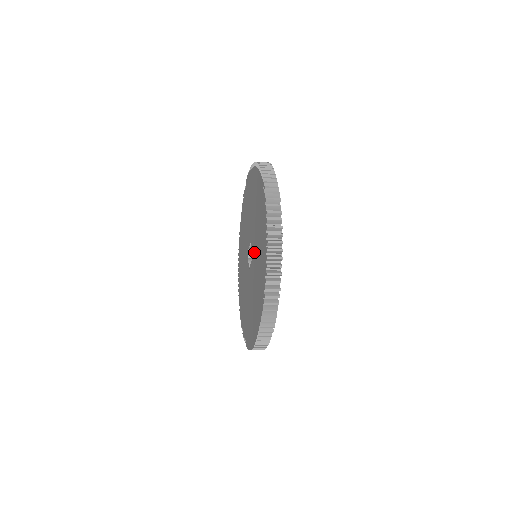
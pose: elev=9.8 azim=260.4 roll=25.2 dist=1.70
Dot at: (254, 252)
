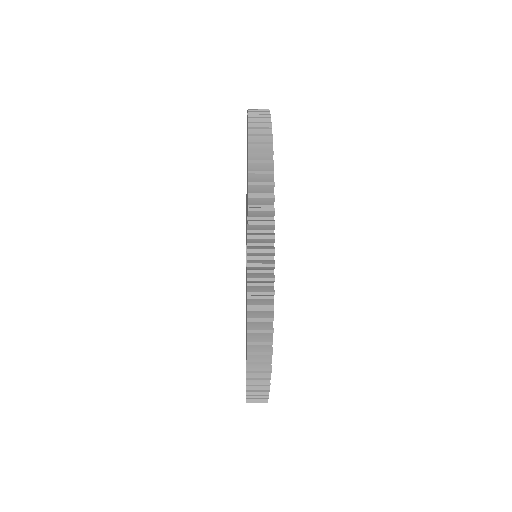
Dot at: occluded
